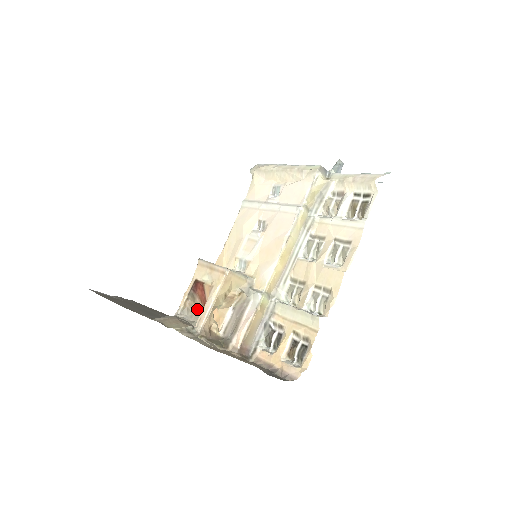
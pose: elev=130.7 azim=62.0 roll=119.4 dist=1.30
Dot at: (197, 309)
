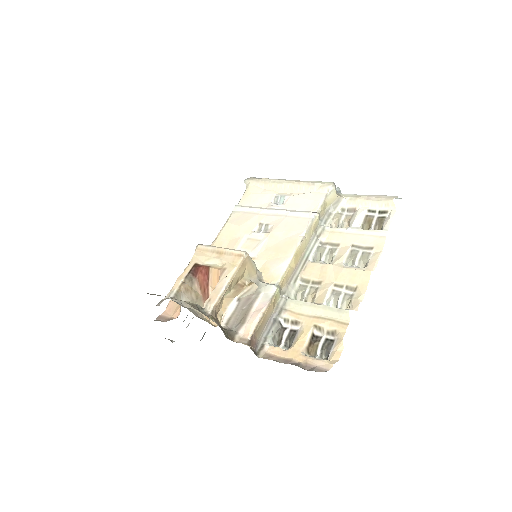
Dot at: (194, 295)
